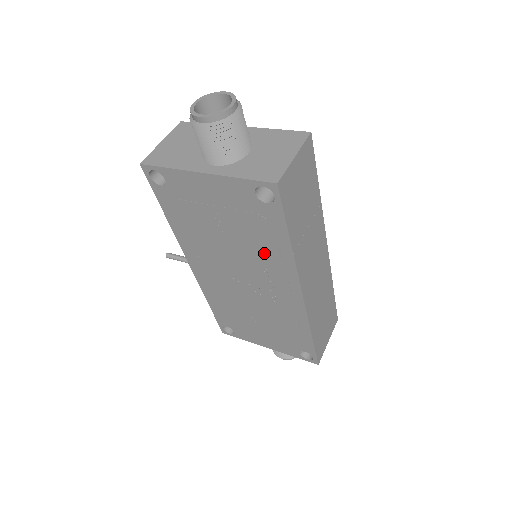
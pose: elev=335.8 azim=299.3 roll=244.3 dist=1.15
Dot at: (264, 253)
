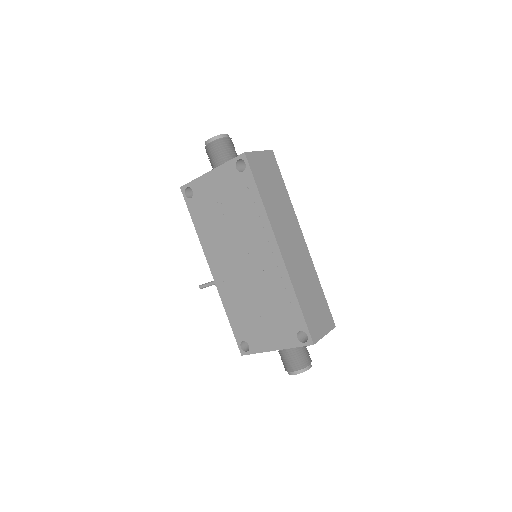
Dot at: (250, 220)
